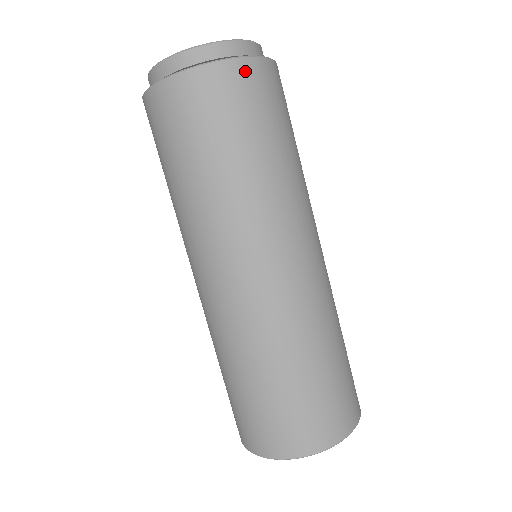
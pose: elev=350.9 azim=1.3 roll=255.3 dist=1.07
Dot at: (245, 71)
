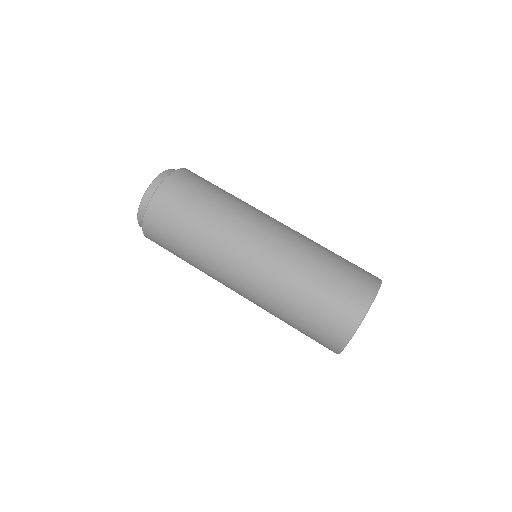
Dot at: (156, 203)
